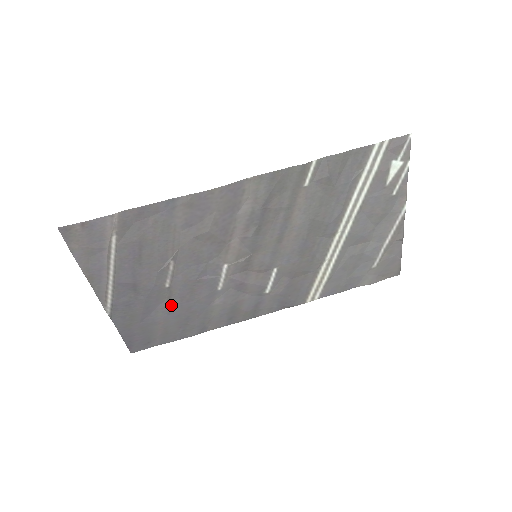
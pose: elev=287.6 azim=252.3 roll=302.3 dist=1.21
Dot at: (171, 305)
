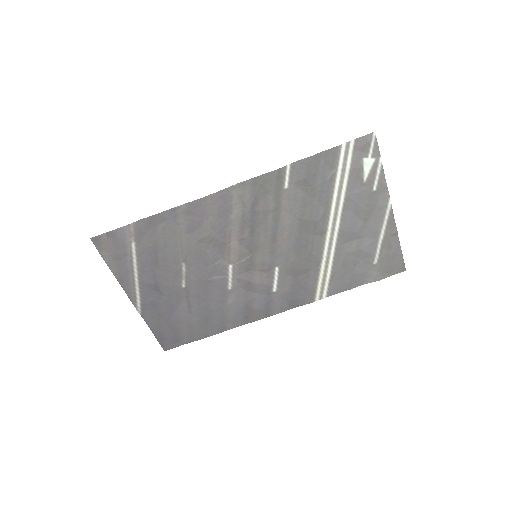
Dot at: (190, 304)
